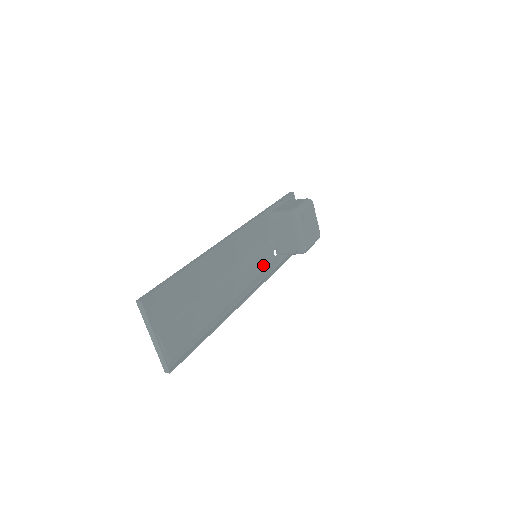
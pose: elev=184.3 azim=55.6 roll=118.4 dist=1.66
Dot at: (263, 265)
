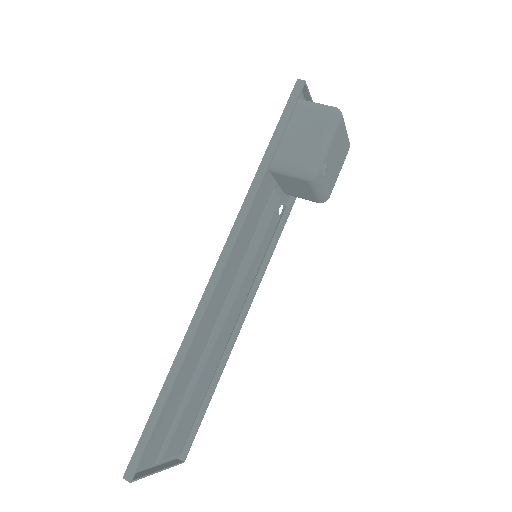
Dot at: (266, 244)
